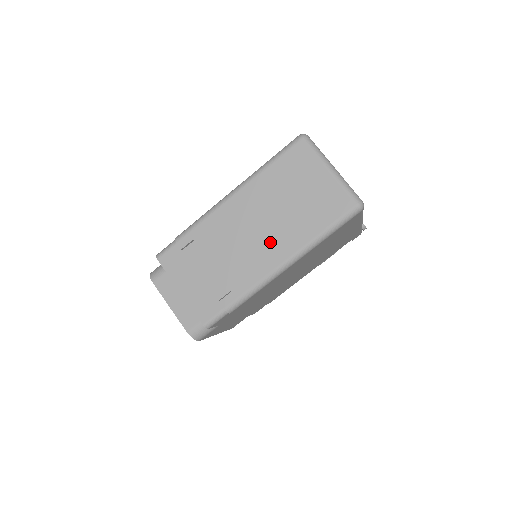
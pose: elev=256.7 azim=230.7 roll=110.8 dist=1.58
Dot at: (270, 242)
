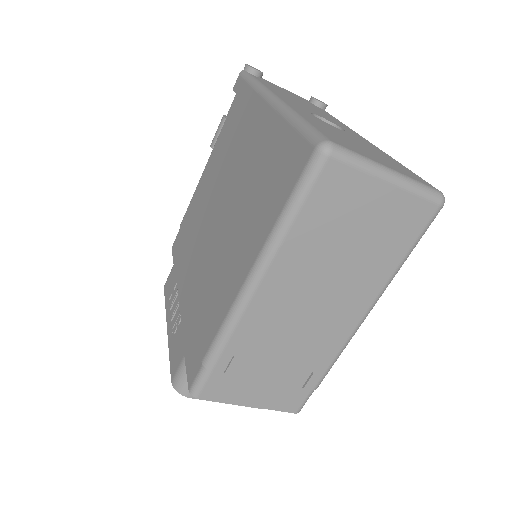
Dot at: (339, 305)
